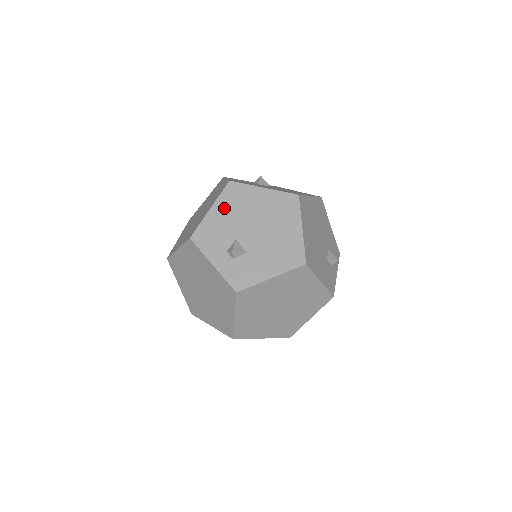
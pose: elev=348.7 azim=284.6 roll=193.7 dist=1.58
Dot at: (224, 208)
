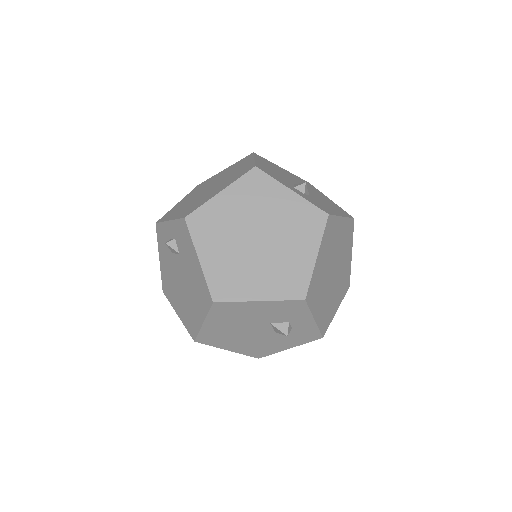
Dot at: (265, 164)
